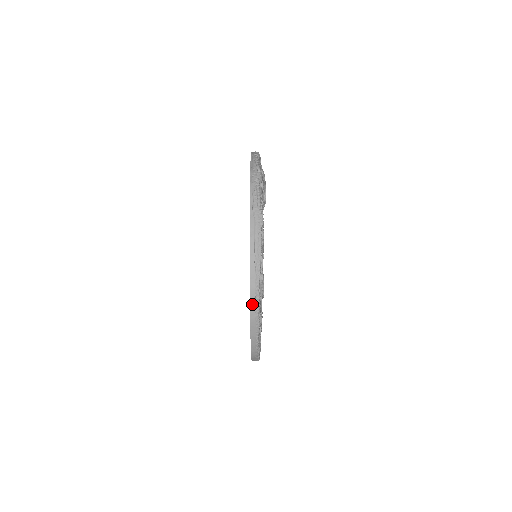
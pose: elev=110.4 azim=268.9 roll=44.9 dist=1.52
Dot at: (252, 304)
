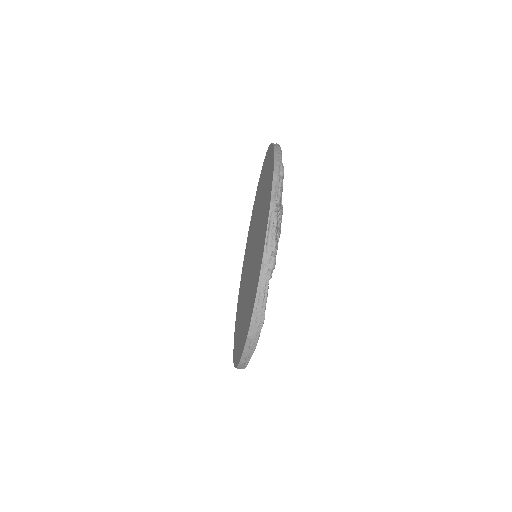
Dot at: (239, 366)
